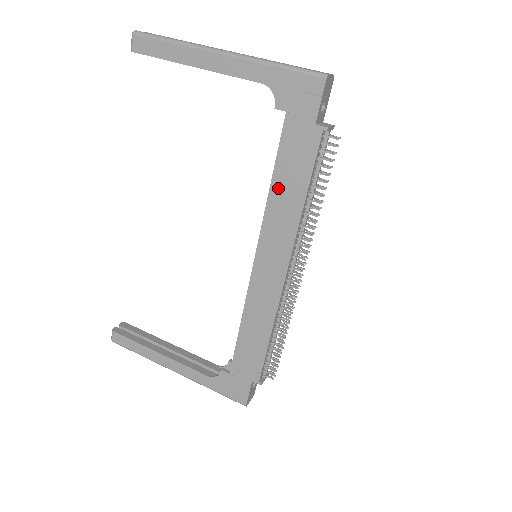
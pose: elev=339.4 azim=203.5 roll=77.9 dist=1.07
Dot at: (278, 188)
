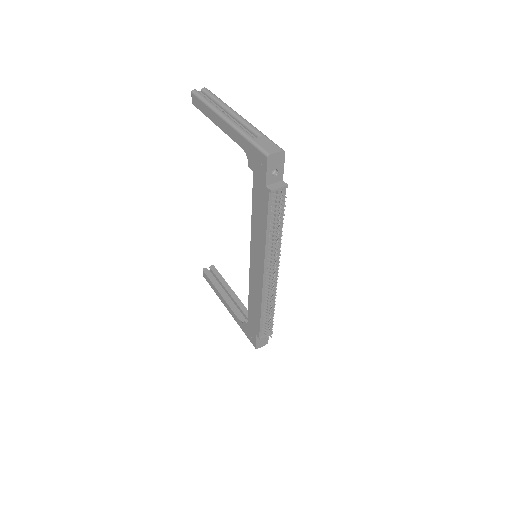
Dot at: (255, 219)
